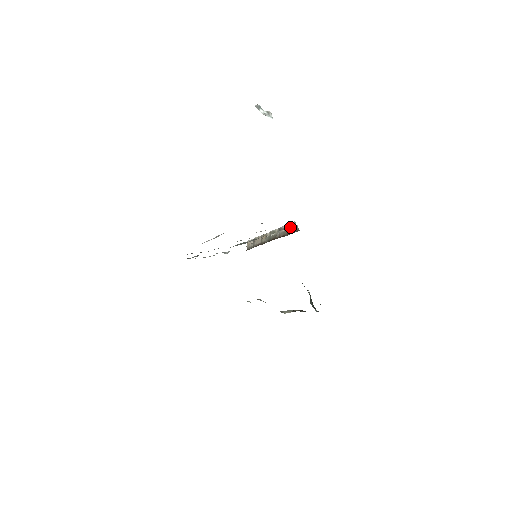
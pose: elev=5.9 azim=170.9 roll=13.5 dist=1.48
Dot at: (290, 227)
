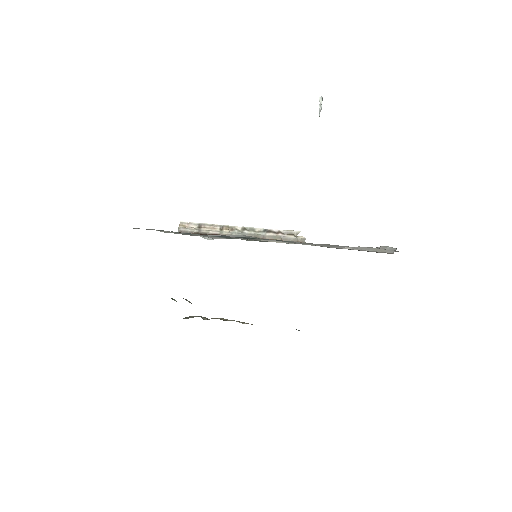
Dot at: (289, 235)
